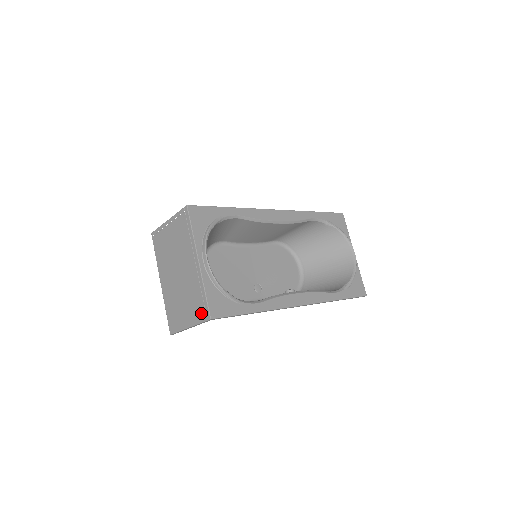
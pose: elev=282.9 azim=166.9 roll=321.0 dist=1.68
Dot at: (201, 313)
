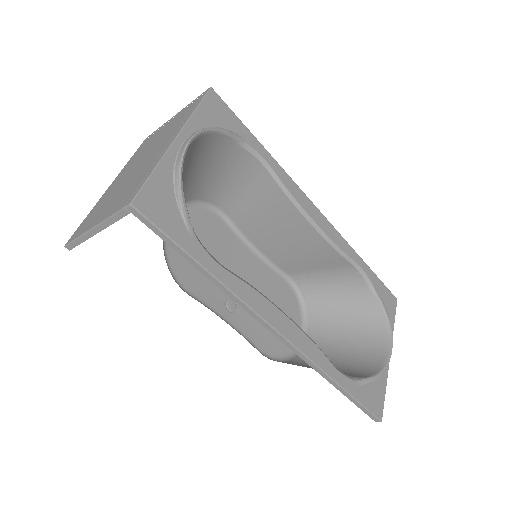
Dot at: (124, 200)
